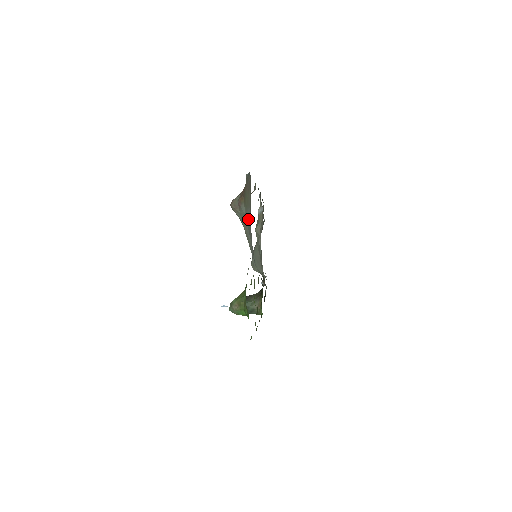
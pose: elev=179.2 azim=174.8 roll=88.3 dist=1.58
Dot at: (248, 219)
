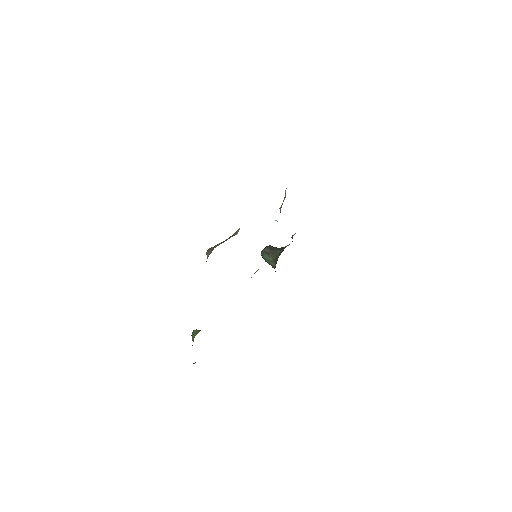
Dot at: occluded
